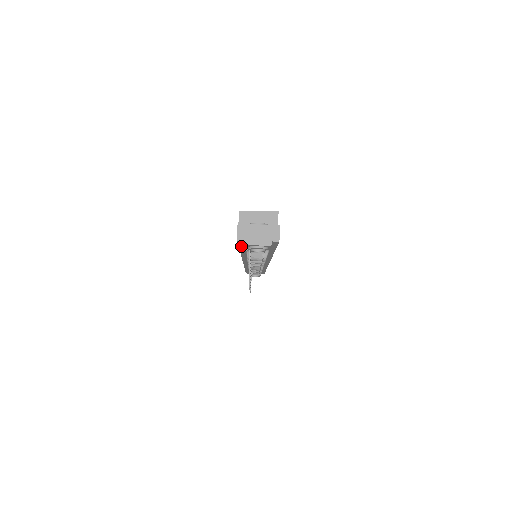
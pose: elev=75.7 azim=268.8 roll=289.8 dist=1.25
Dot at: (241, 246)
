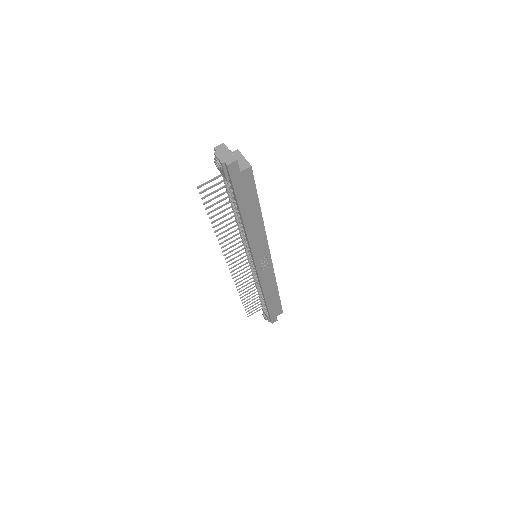
Dot at: occluded
